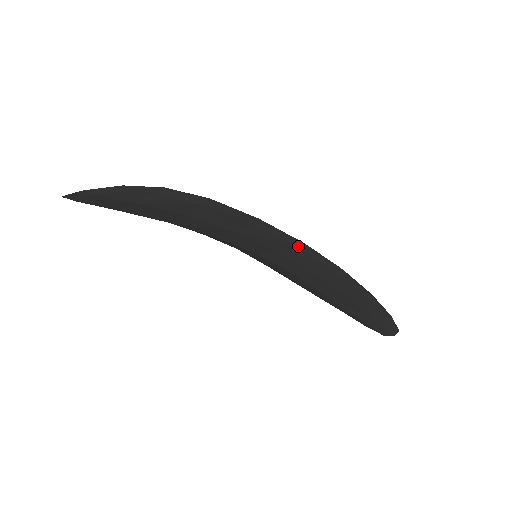
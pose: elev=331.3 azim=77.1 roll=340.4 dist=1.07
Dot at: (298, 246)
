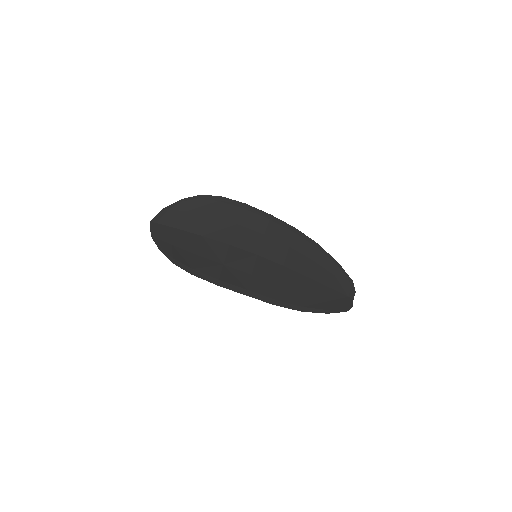
Dot at: (247, 291)
